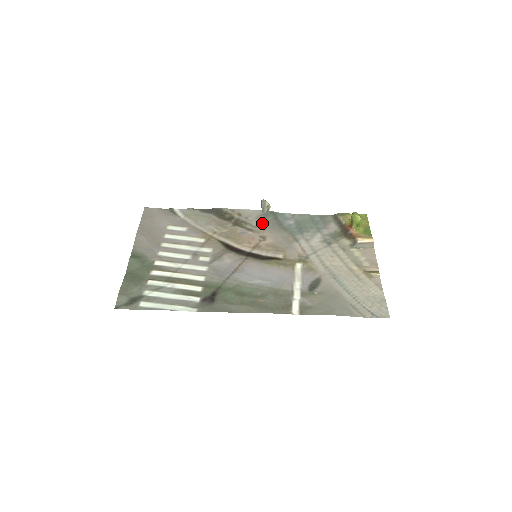
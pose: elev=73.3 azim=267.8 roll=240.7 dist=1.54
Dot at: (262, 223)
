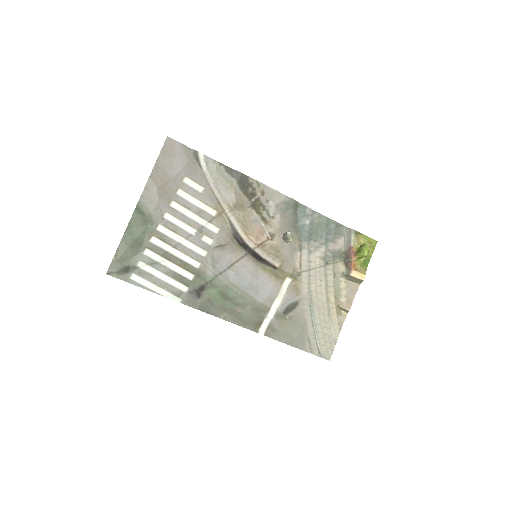
Dot at: (279, 215)
